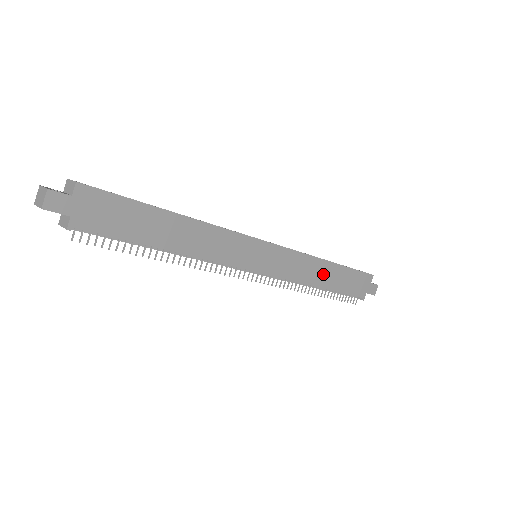
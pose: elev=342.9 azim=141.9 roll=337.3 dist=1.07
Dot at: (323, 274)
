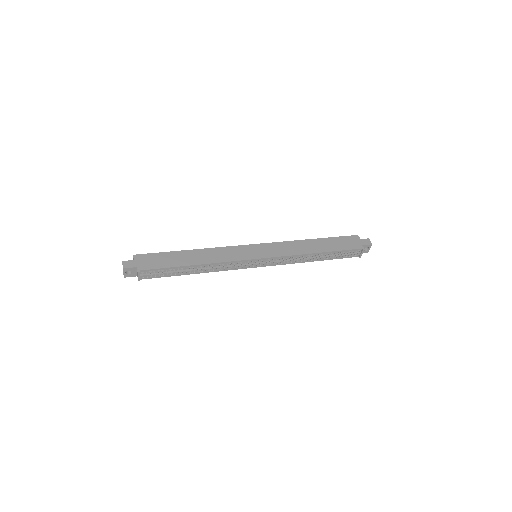
Dot at: (312, 246)
